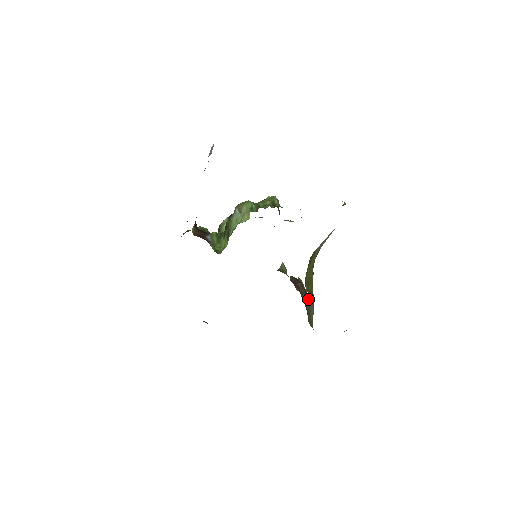
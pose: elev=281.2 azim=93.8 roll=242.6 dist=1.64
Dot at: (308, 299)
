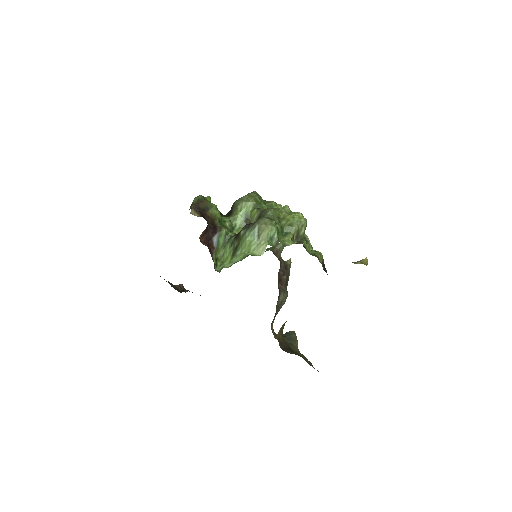
Dot at: (283, 300)
